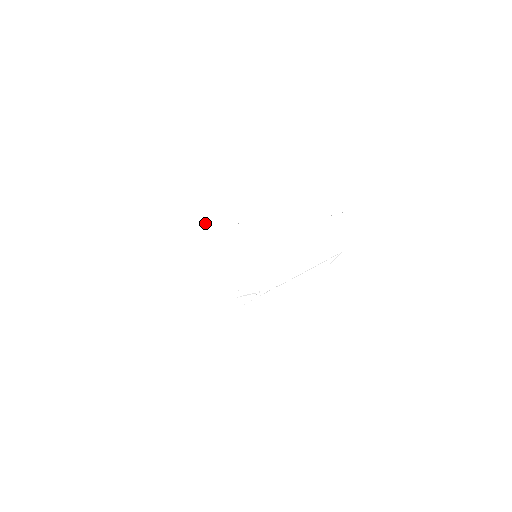
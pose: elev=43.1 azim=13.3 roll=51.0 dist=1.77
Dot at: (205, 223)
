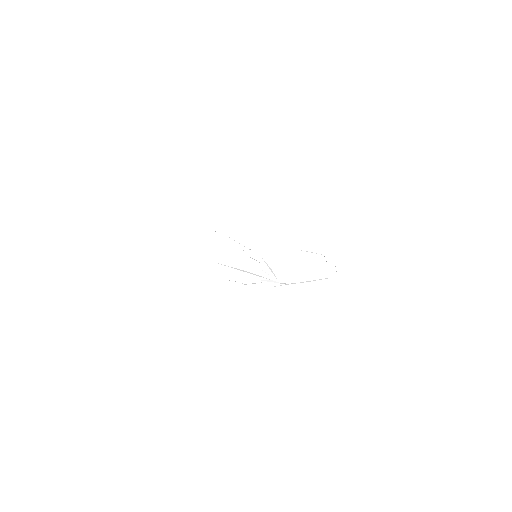
Dot at: occluded
